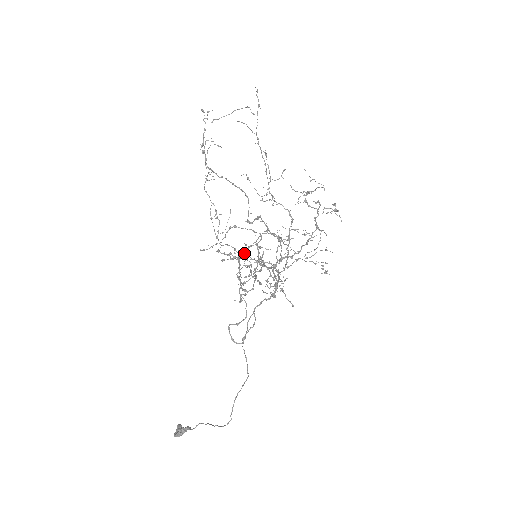
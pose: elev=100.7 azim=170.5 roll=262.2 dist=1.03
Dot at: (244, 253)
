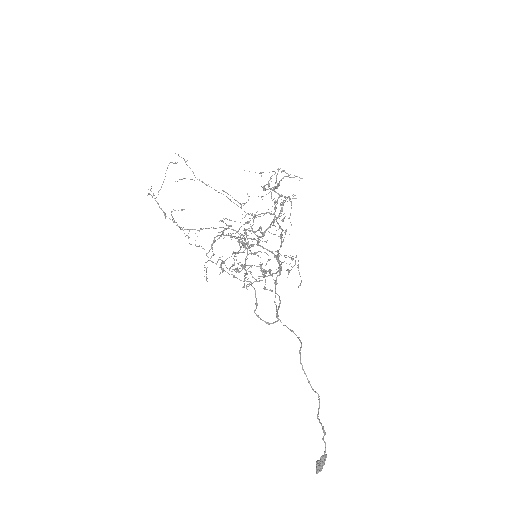
Dot at: occluded
